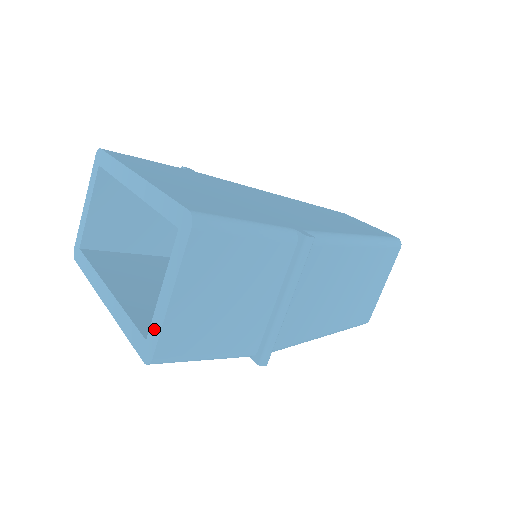
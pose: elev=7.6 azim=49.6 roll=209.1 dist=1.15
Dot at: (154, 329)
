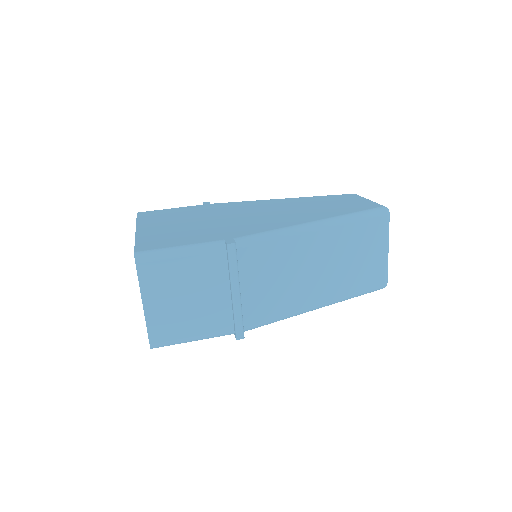
Dot at: occluded
